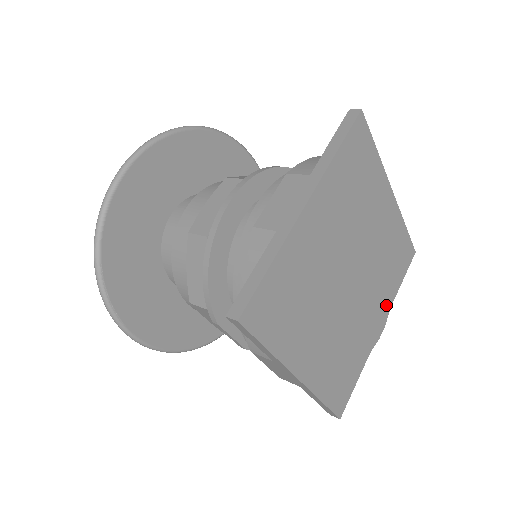
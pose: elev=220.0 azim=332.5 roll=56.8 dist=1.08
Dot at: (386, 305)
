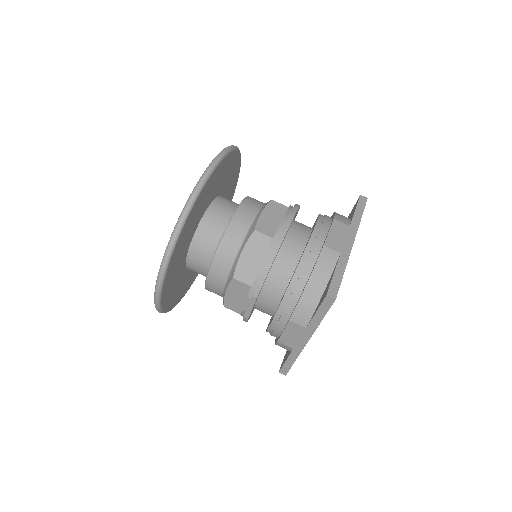
Dot at: occluded
